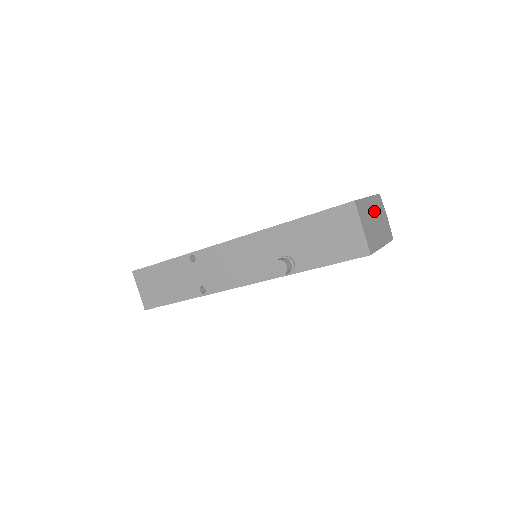
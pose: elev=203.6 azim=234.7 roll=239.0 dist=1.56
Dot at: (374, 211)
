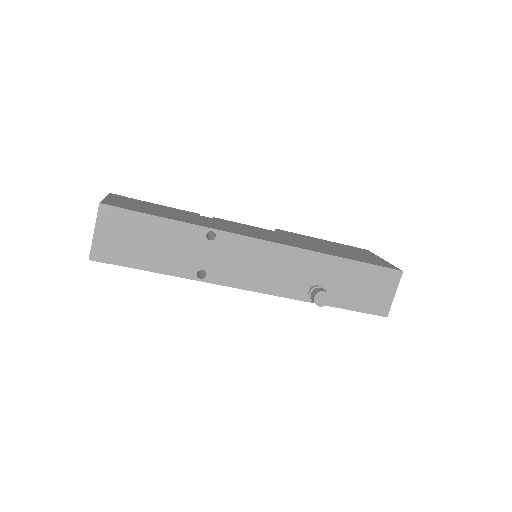
Dot at: occluded
